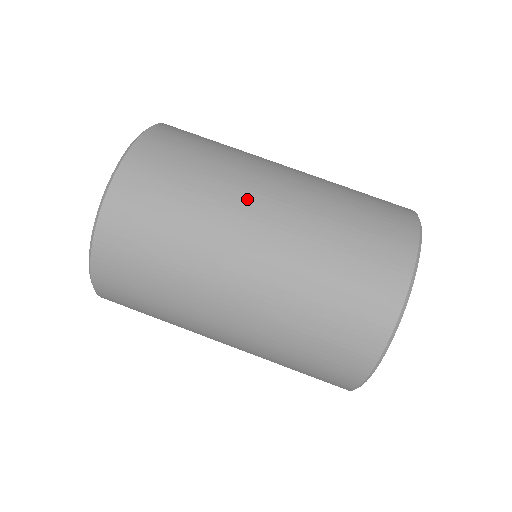
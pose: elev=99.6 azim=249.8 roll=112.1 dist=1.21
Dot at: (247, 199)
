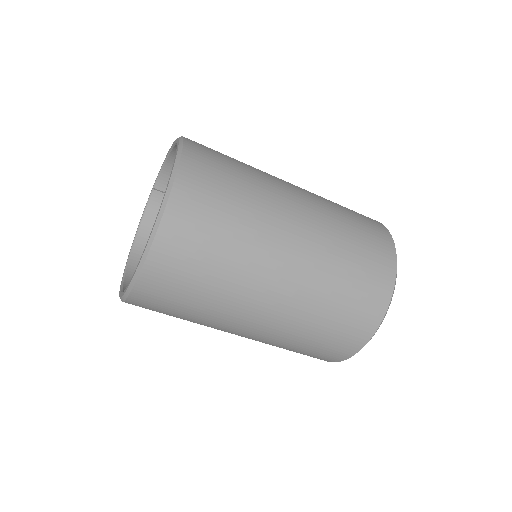
Dot at: (248, 306)
